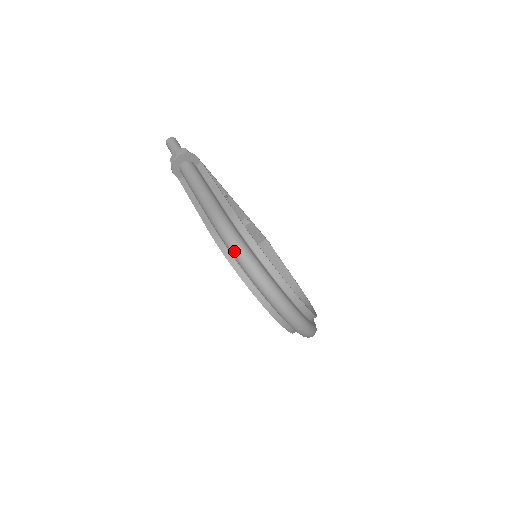
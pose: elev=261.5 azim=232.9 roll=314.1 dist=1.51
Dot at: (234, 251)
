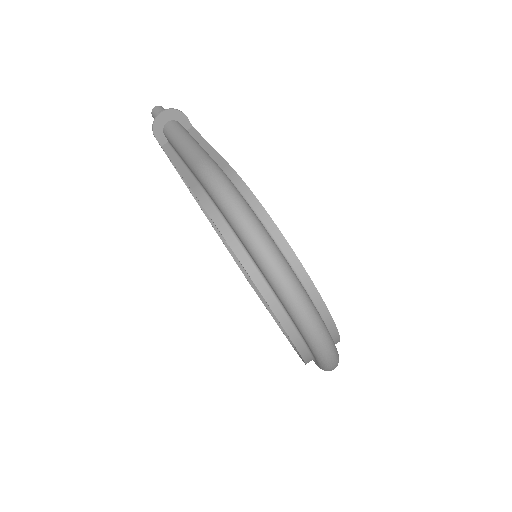
Dot at: (225, 203)
